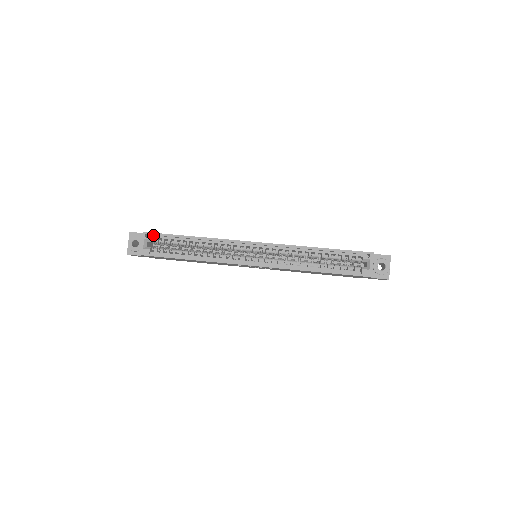
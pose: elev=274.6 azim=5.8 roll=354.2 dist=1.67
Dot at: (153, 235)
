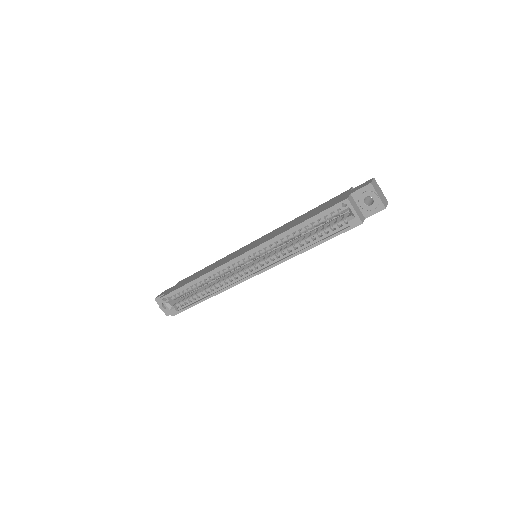
Dot at: (168, 296)
